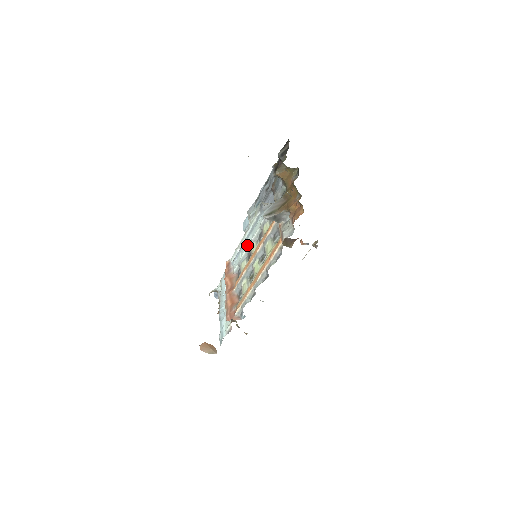
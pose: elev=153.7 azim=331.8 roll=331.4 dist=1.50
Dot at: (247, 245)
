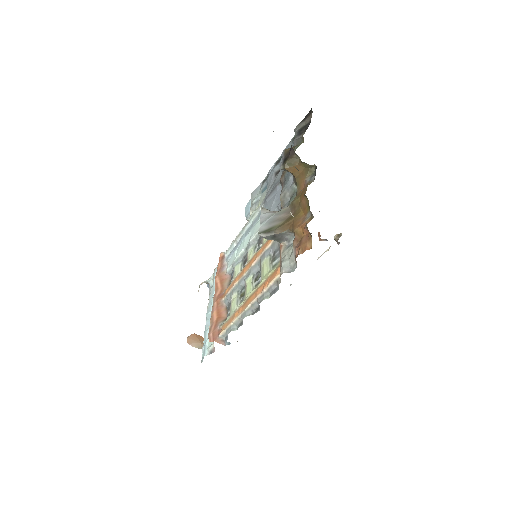
Dot at: (244, 245)
